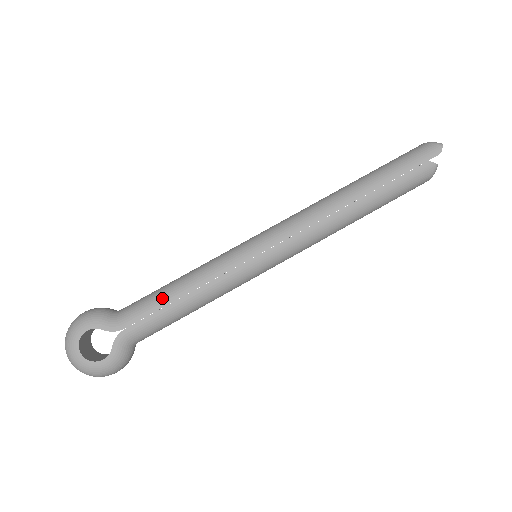
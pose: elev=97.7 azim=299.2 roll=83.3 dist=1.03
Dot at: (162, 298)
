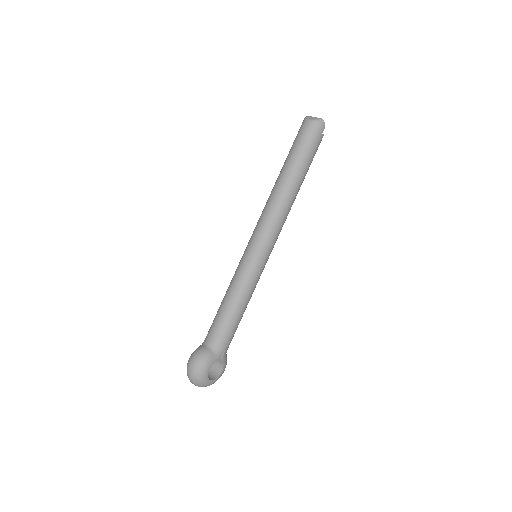
Dot at: (233, 322)
